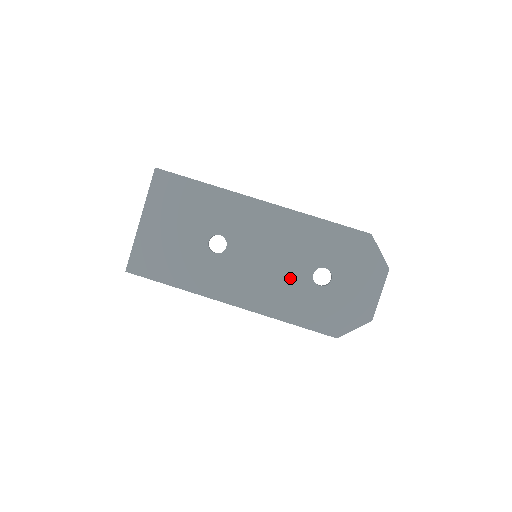
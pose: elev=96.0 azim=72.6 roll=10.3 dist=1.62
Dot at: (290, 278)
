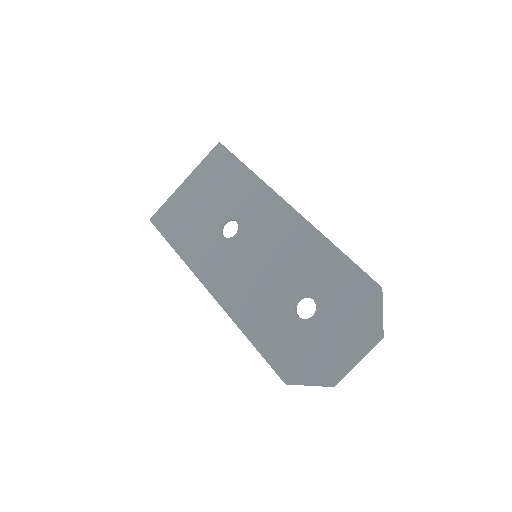
Dot at: (274, 293)
